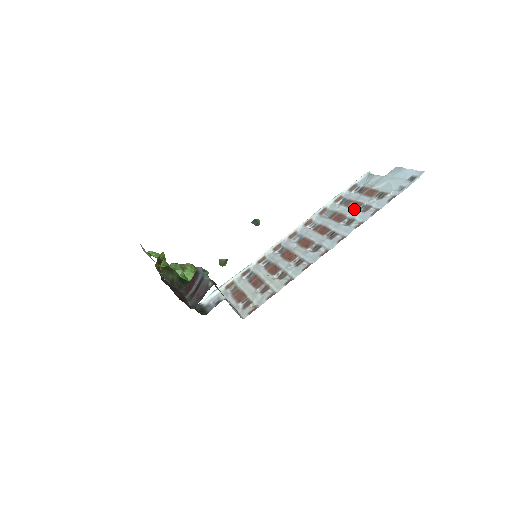
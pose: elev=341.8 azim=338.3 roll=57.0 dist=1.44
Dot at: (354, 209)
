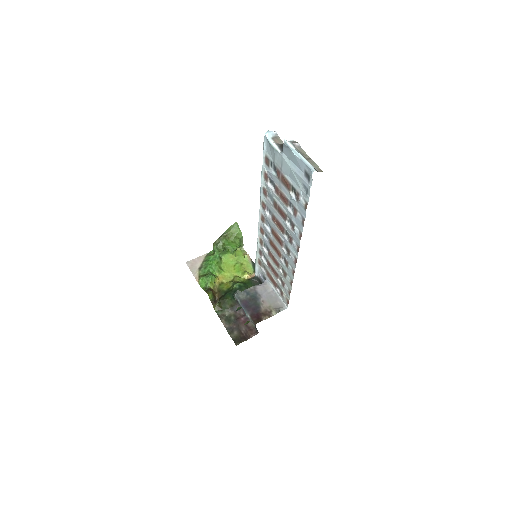
Dot at: (286, 206)
